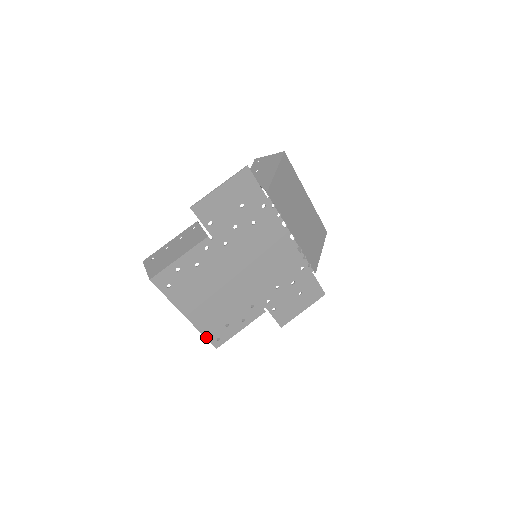
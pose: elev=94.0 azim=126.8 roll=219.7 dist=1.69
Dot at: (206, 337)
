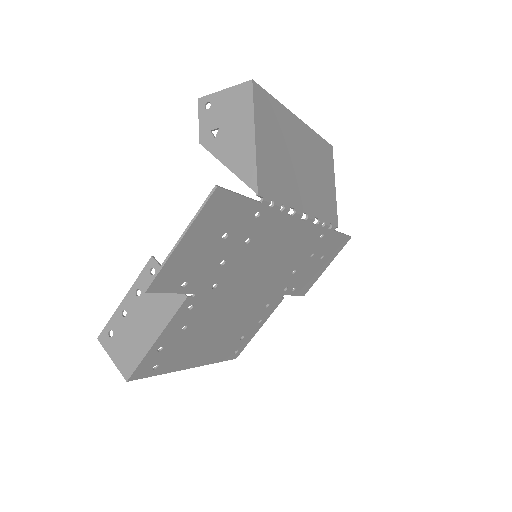
Dot at: (221, 361)
